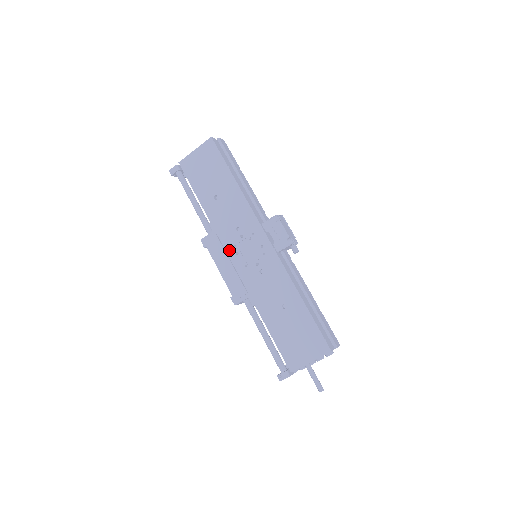
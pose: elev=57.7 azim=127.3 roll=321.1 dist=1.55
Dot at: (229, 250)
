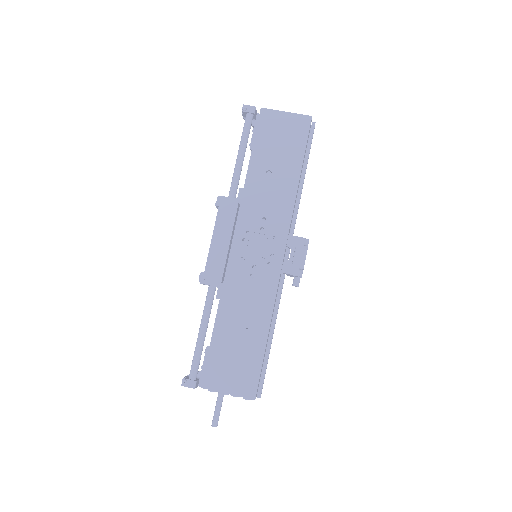
Dot at: (239, 230)
